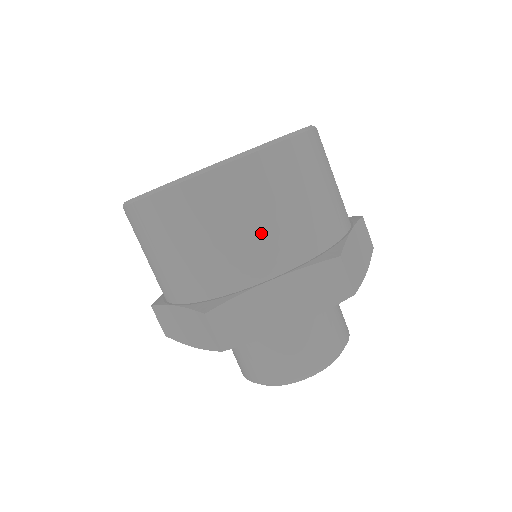
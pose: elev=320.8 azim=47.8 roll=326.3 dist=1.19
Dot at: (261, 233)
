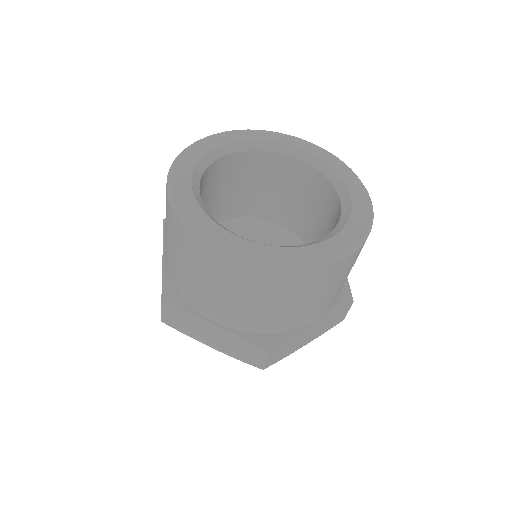
Dot at: (329, 297)
